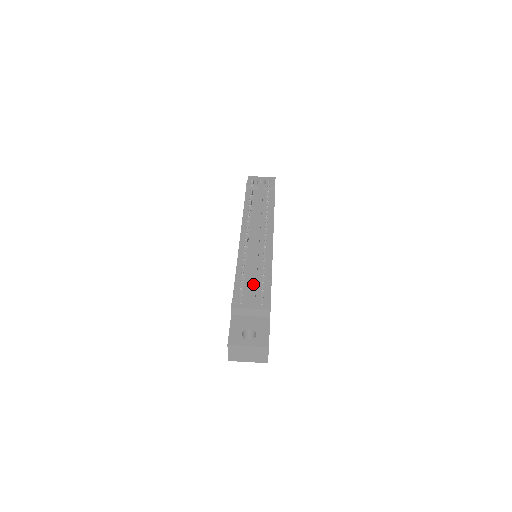
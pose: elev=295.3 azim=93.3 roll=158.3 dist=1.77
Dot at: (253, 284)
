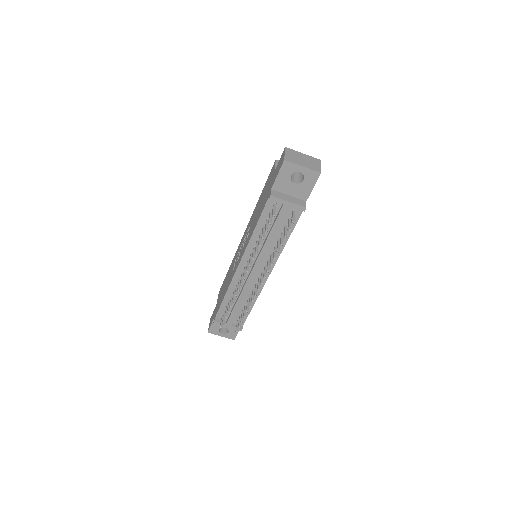
Dot at: (235, 313)
